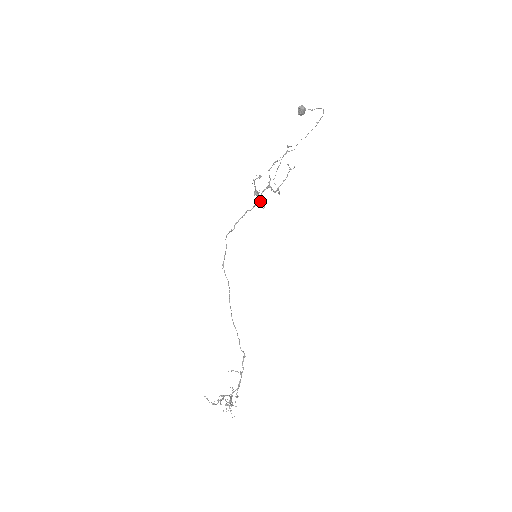
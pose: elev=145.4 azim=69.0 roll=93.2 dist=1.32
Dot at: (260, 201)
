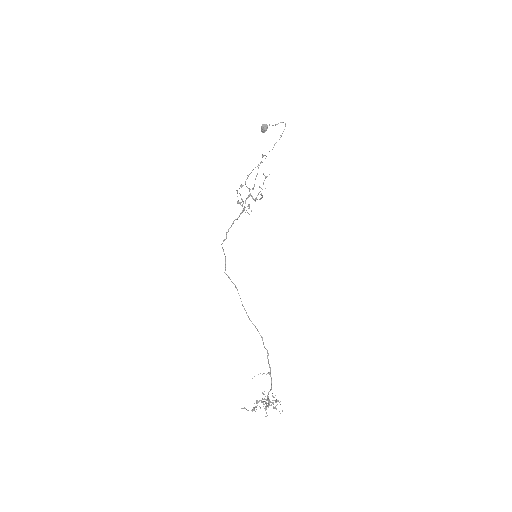
Dot at: occluded
